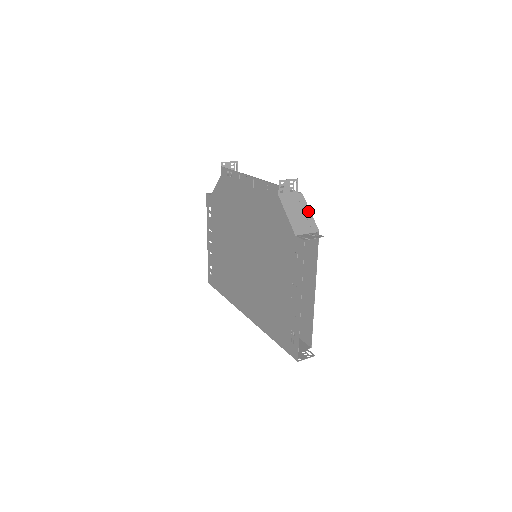
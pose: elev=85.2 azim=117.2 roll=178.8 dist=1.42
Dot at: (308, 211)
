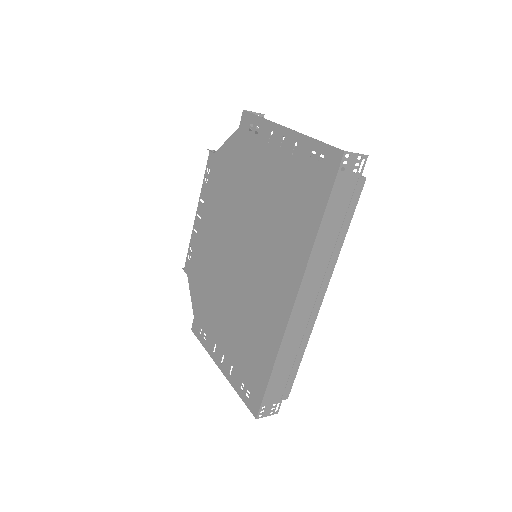
Dot at: occluded
